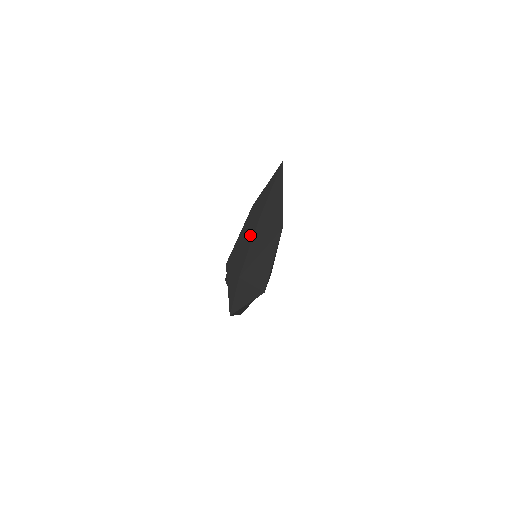
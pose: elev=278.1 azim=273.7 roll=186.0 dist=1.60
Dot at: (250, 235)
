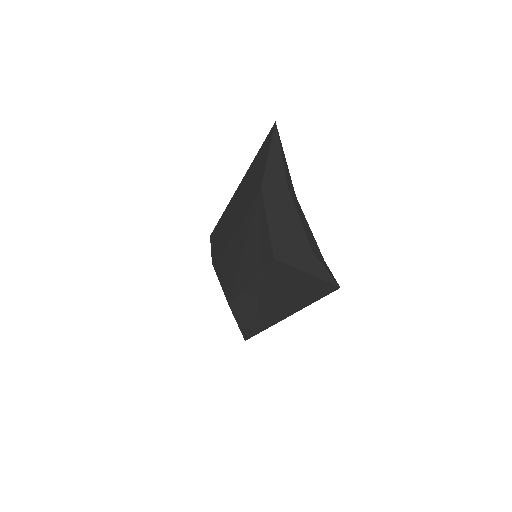
Dot at: (289, 210)
